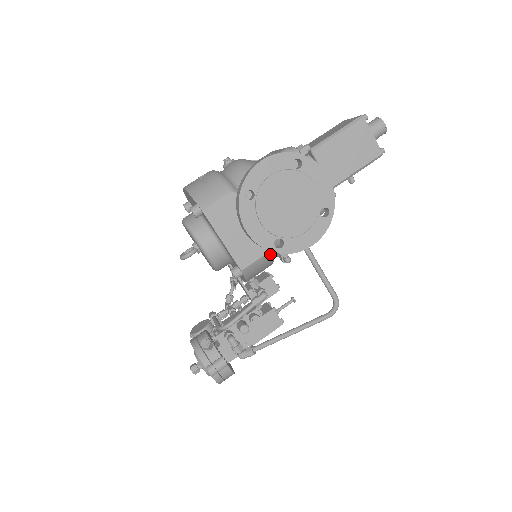
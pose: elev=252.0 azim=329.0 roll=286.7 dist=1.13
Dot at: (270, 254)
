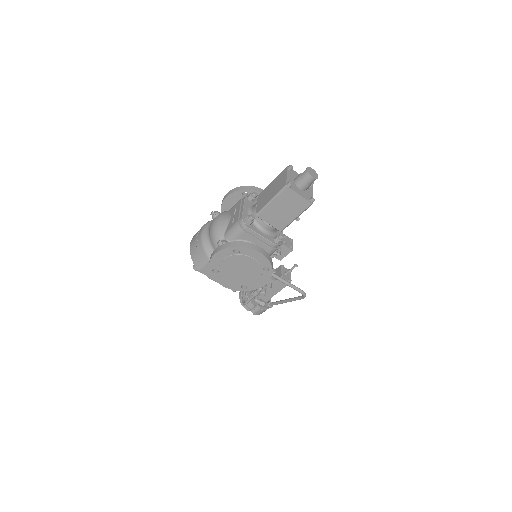
Dot at: occluded
